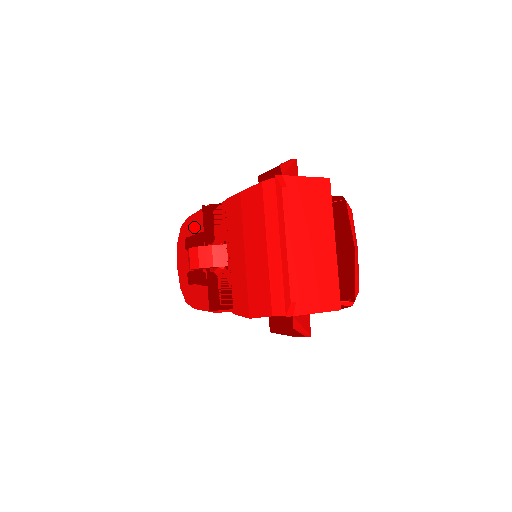
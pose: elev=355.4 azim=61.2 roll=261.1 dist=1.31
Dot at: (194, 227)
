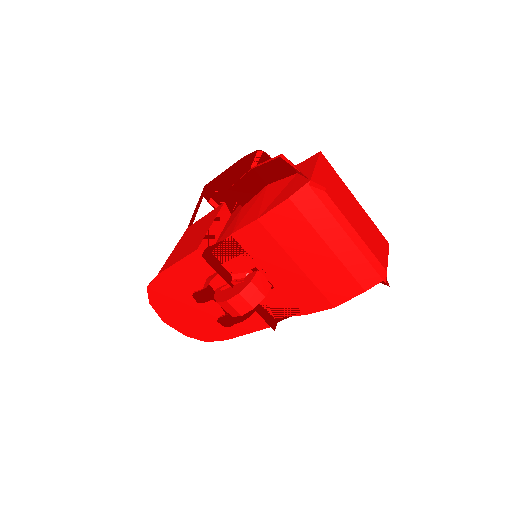
Dot at: (178, 279)
